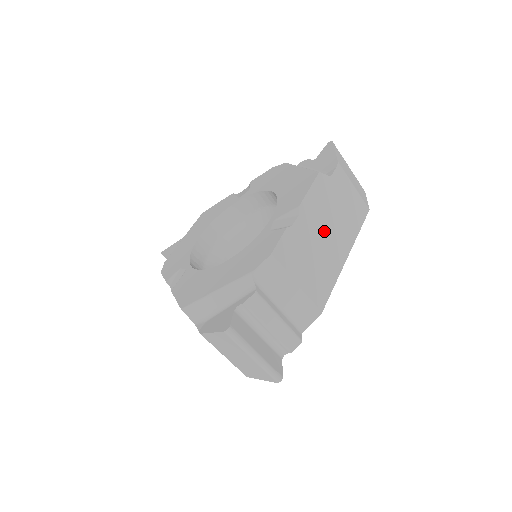
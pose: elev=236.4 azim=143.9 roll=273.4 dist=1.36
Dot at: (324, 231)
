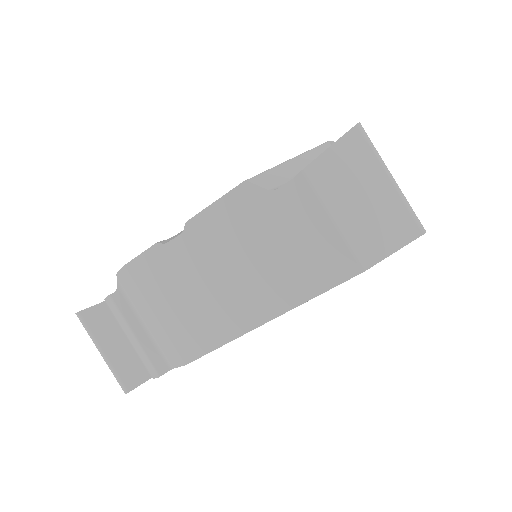
Dot at: occluded
